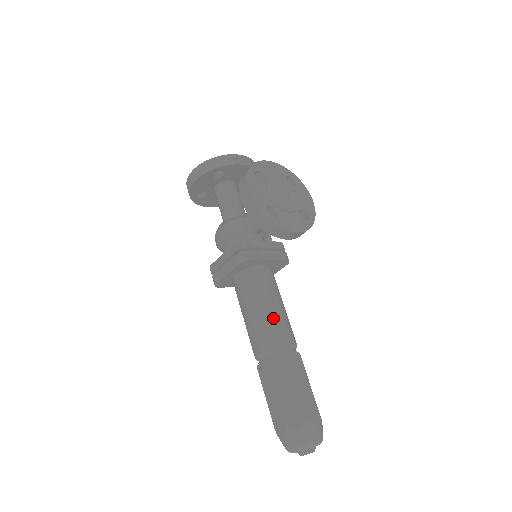
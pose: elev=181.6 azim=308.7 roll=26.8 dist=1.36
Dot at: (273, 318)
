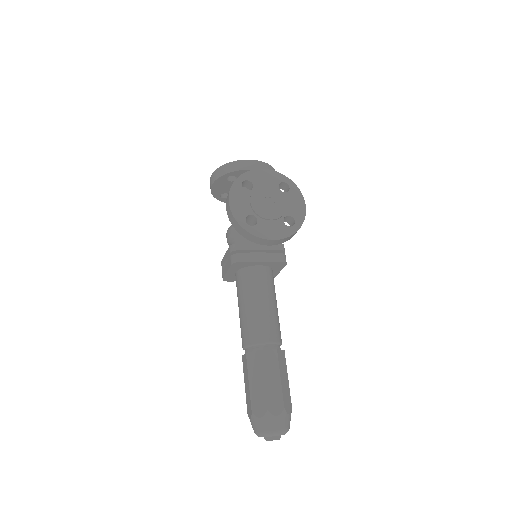
Dot at: (257, 316)
